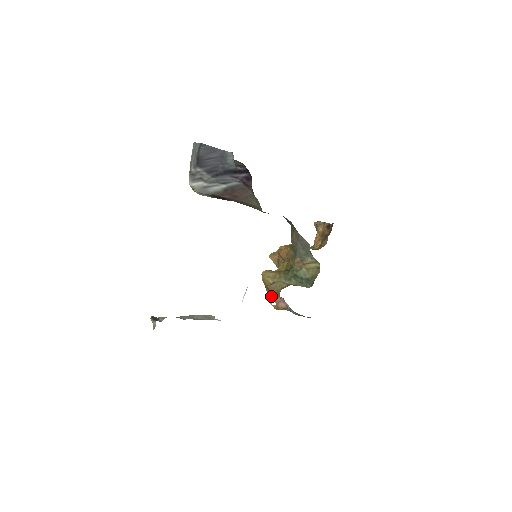
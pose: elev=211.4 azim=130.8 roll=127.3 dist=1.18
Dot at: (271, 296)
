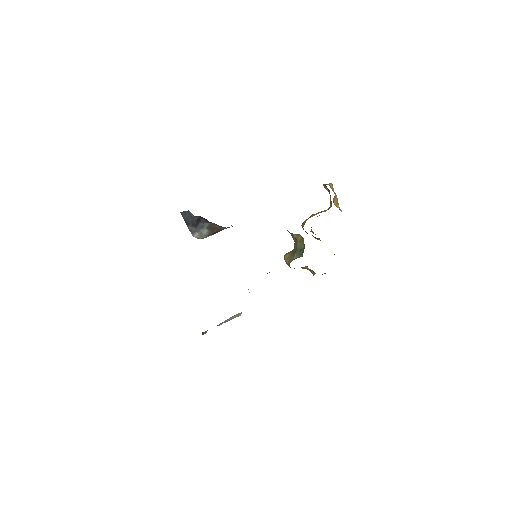
Dot at: (303, 268)
